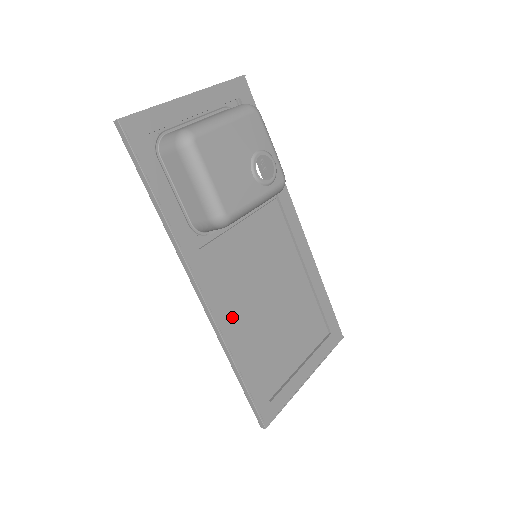
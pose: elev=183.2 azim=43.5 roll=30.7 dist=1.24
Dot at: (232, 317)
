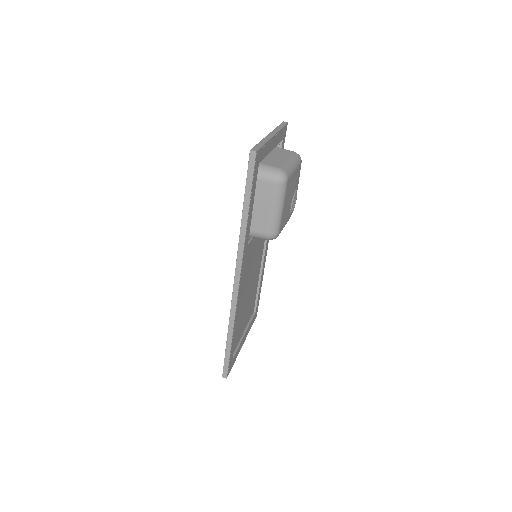
Dot at: occluded
